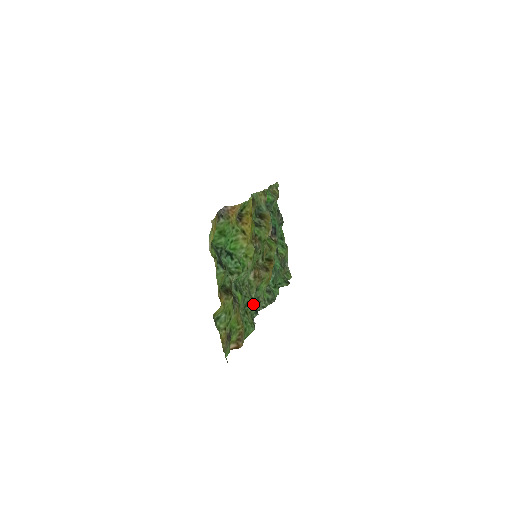
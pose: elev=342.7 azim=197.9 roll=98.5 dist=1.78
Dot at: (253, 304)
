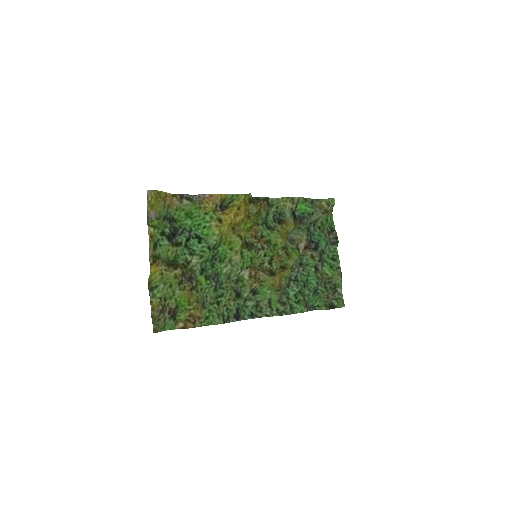
Dot at: (233, 299)
